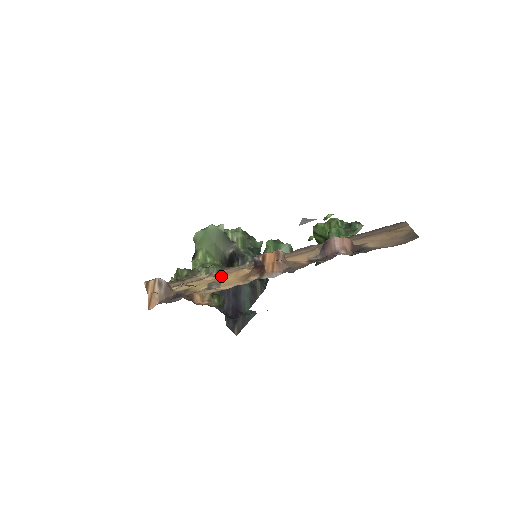
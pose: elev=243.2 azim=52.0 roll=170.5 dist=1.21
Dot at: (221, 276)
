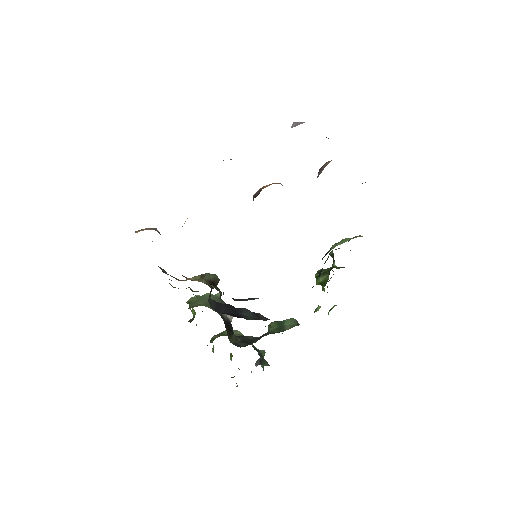
Dot at: occluded
